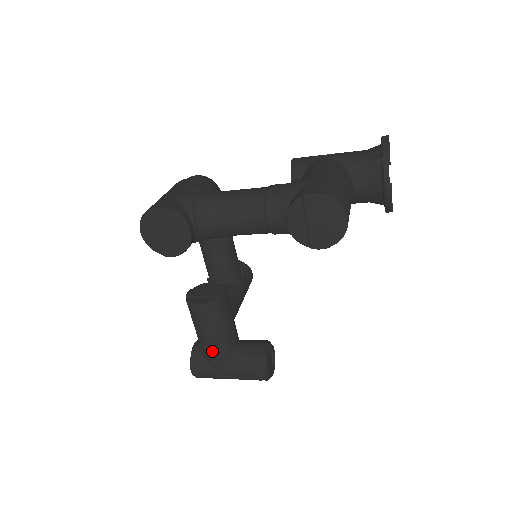
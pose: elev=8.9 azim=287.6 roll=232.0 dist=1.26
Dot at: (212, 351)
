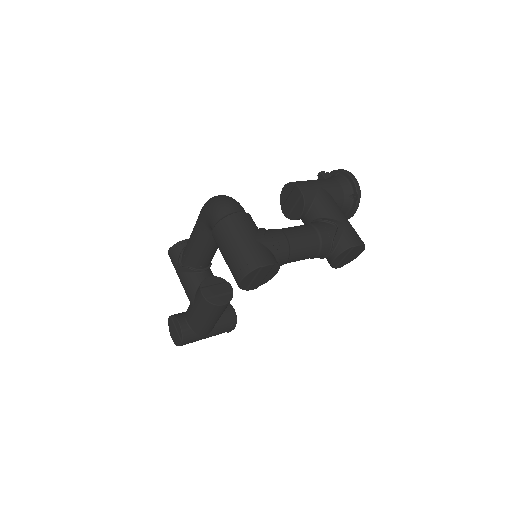
Dot at: (209, 328)
